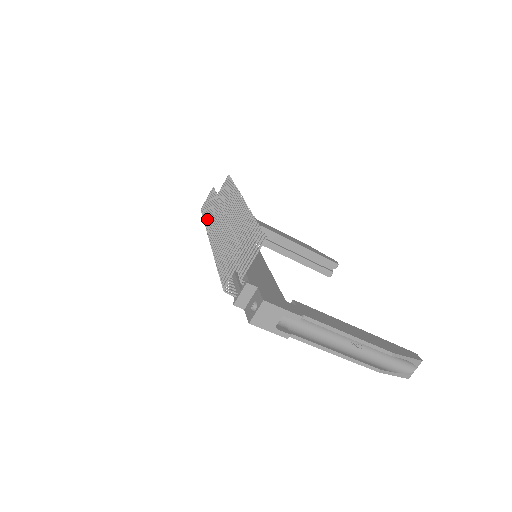
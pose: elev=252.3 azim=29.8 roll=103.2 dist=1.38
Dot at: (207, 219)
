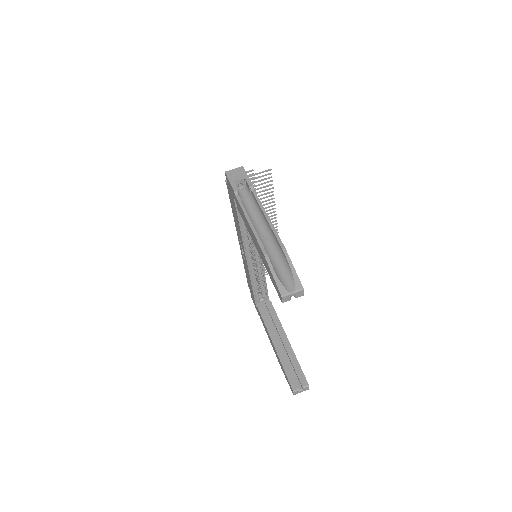
Dot at: occluded
